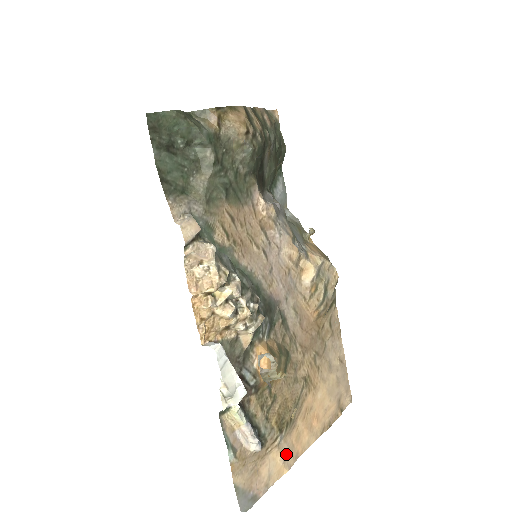
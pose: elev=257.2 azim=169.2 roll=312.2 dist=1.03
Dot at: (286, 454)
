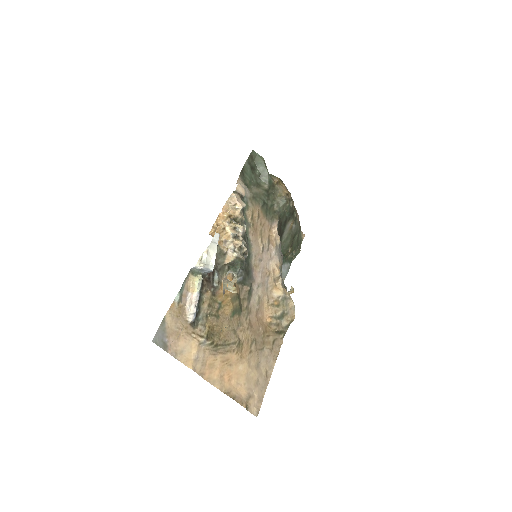
Dot at: (199, 359)
